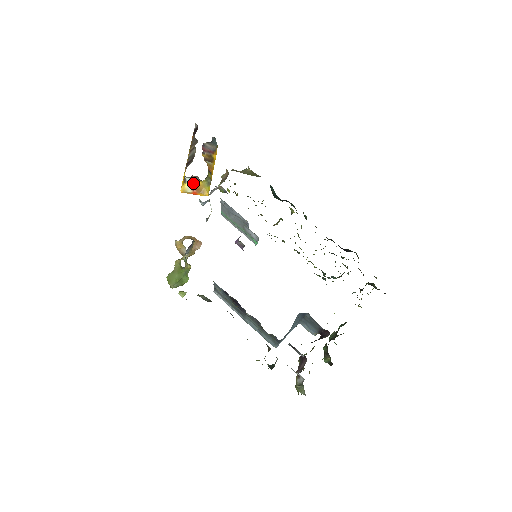
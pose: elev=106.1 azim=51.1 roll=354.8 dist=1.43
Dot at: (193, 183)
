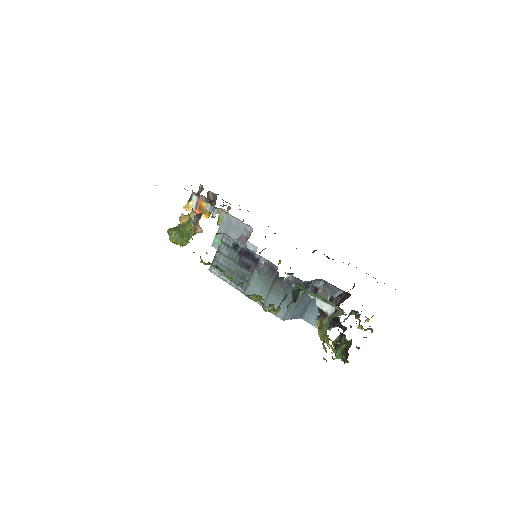
Dot at: (198, 203)
